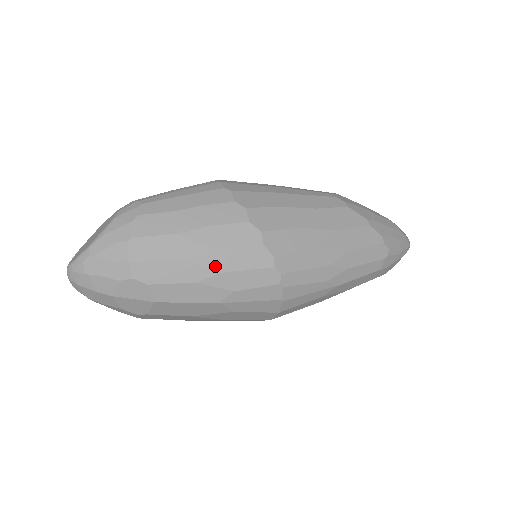
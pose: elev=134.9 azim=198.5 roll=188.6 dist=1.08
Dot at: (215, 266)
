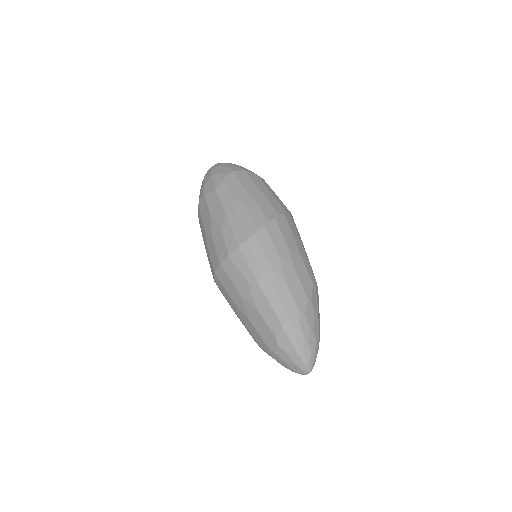
Dot at: (247, 202)
